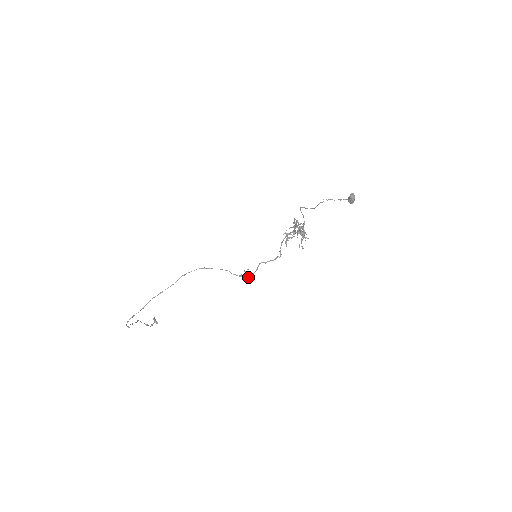
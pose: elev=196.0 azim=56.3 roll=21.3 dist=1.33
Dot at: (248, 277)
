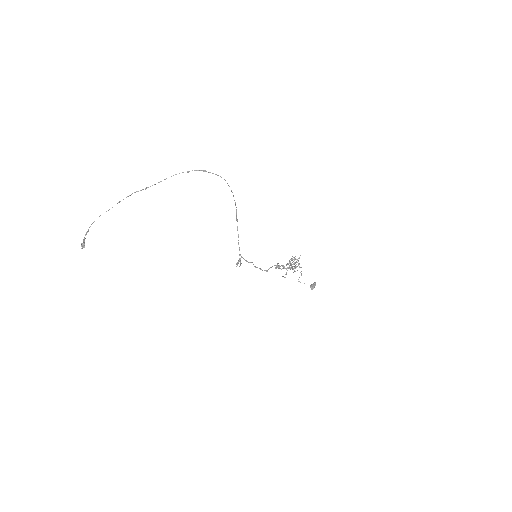
Dot at: (240, 262)
